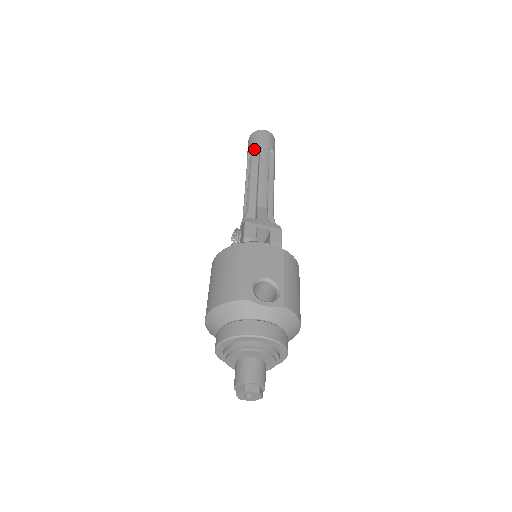
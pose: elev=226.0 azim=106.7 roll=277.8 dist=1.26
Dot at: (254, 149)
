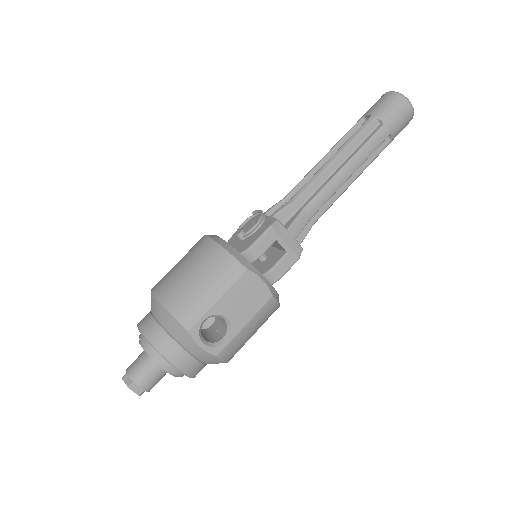
Dot at: (374, 121)
